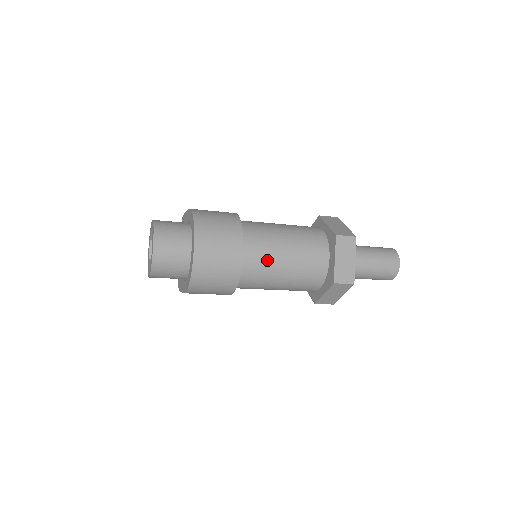
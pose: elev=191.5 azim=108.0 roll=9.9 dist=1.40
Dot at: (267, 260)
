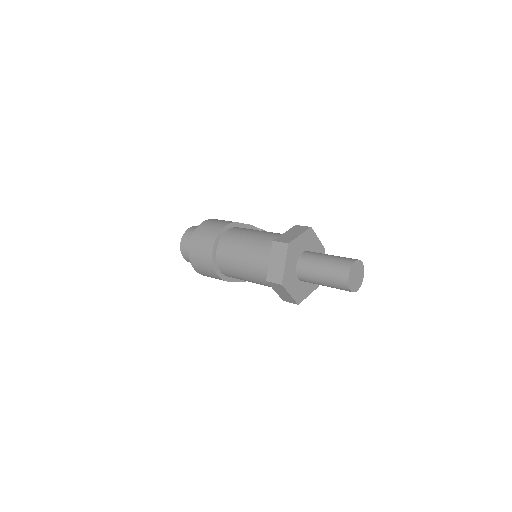
Dot at: (231, 257)
